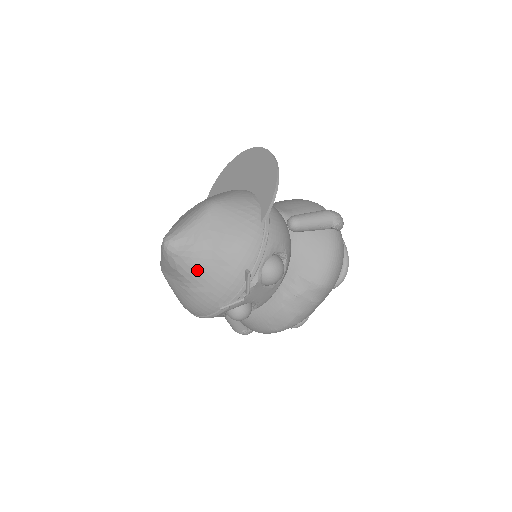
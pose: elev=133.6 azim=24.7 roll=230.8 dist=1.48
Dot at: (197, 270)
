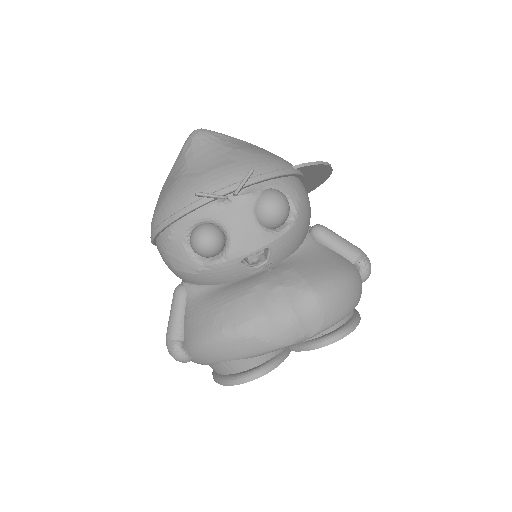
Dot at: (204, 156)
